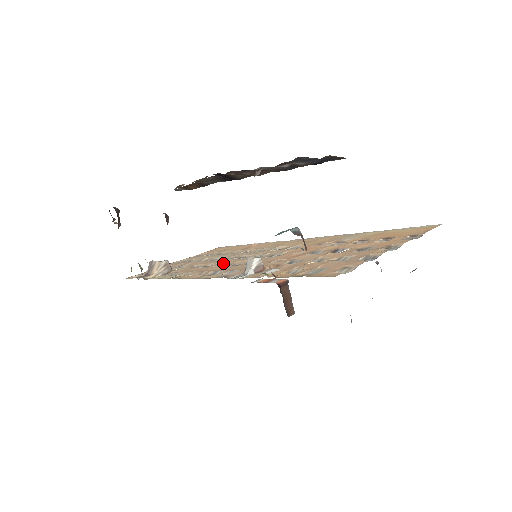
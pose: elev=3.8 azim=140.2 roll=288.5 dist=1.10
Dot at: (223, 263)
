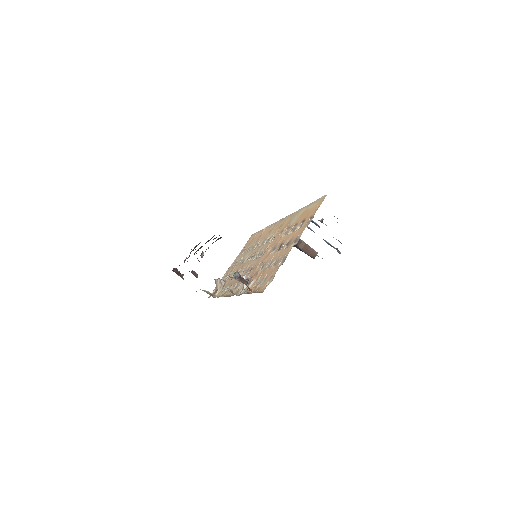
Dot at: (244, 268)
